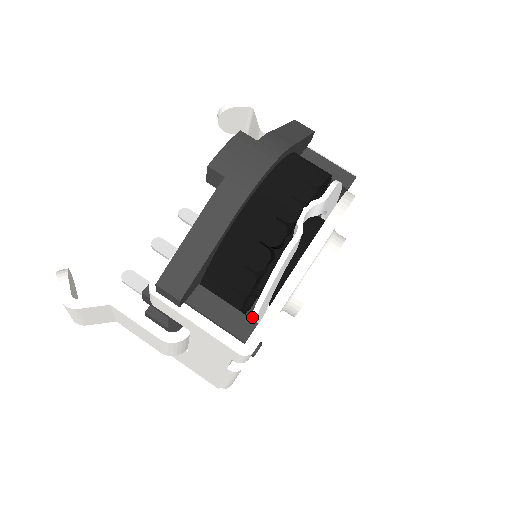
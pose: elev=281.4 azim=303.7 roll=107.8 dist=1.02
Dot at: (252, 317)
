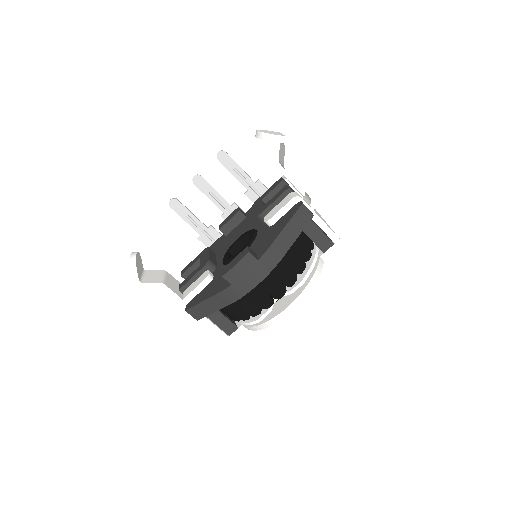
Dot at: occluded
